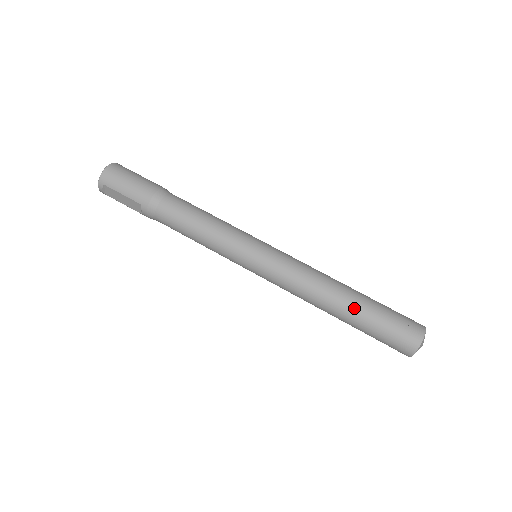
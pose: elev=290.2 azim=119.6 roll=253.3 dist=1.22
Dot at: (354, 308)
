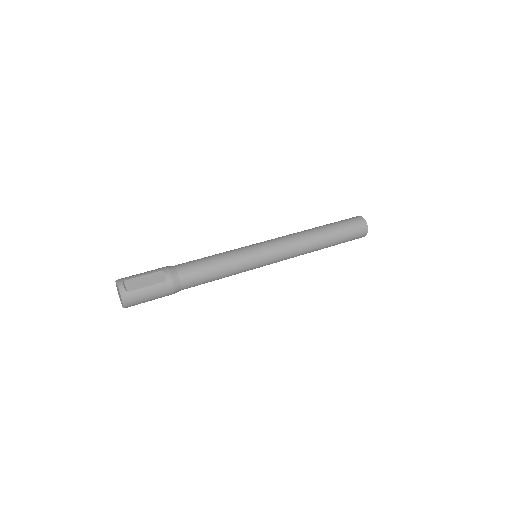
Dot at: (321, 226)
